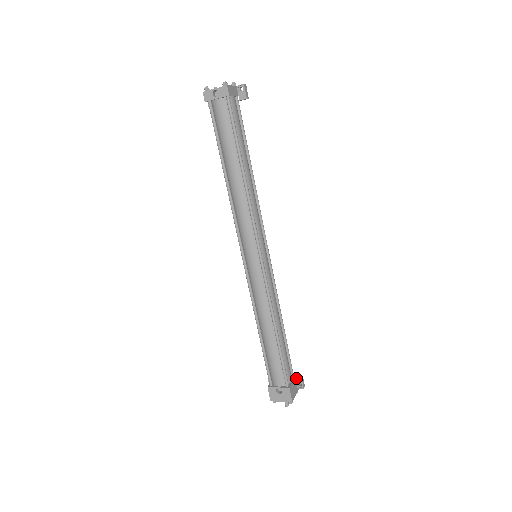
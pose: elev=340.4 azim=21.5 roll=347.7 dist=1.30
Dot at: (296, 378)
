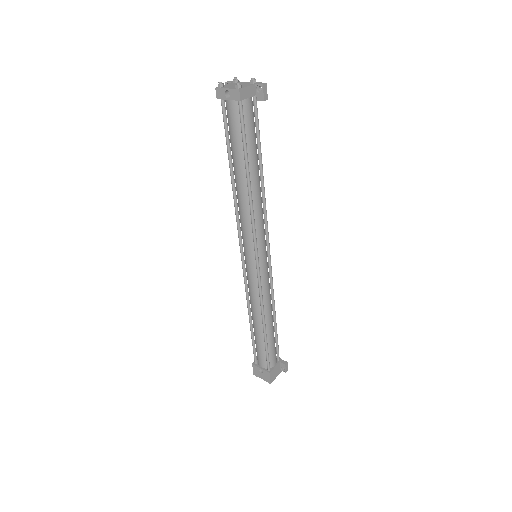
Dot at: (281, 363)
